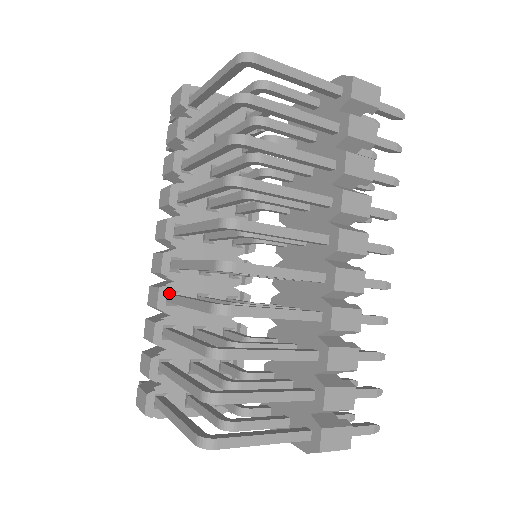
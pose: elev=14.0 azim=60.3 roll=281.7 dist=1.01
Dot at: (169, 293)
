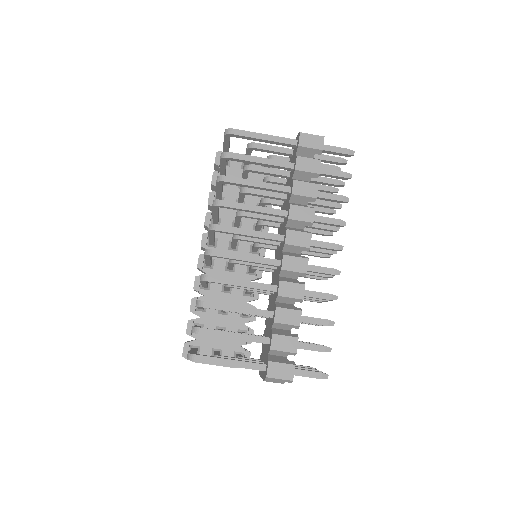
Dot at: occluded
